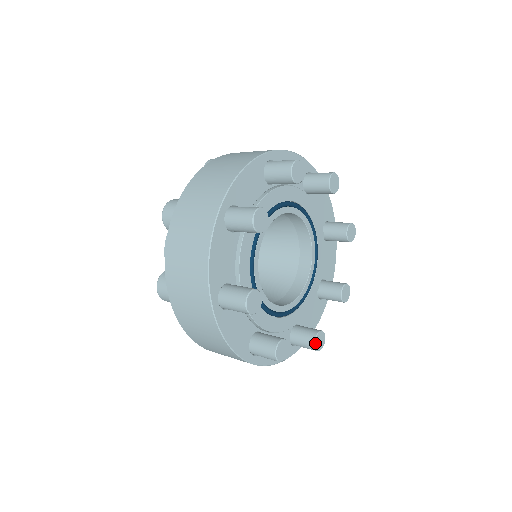
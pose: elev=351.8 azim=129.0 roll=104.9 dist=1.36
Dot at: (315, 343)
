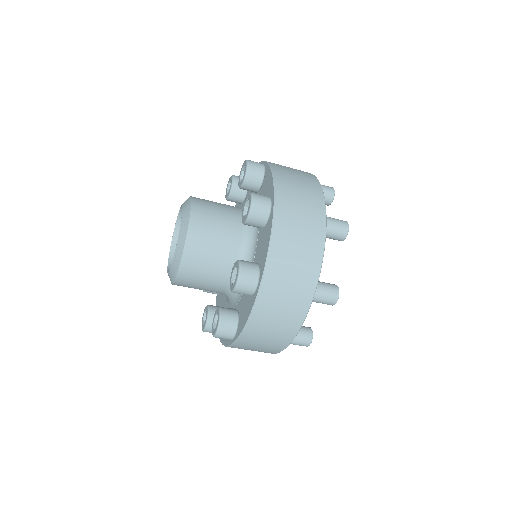
Dot at: (312, 332)
